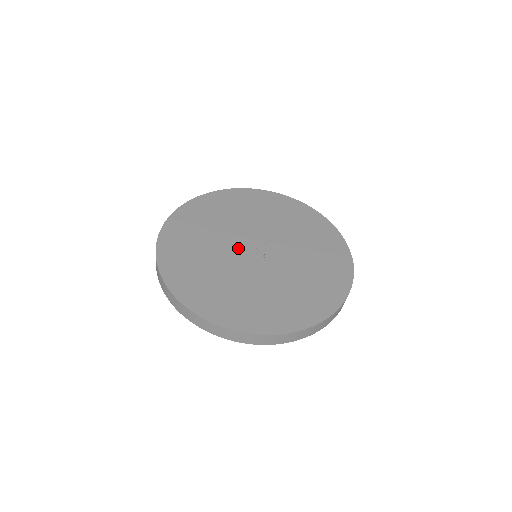
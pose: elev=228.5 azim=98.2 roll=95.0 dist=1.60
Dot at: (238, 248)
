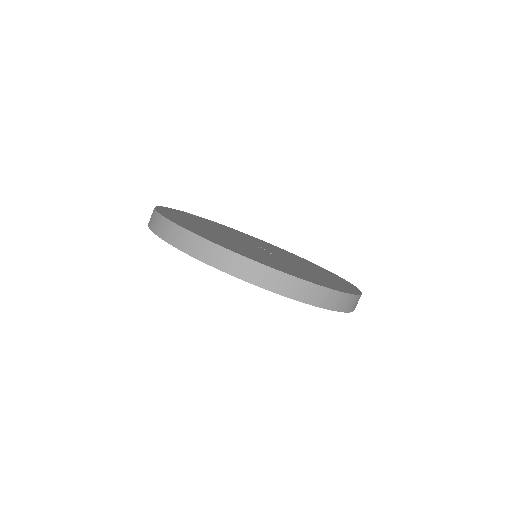
Dot at: (241, 241)
